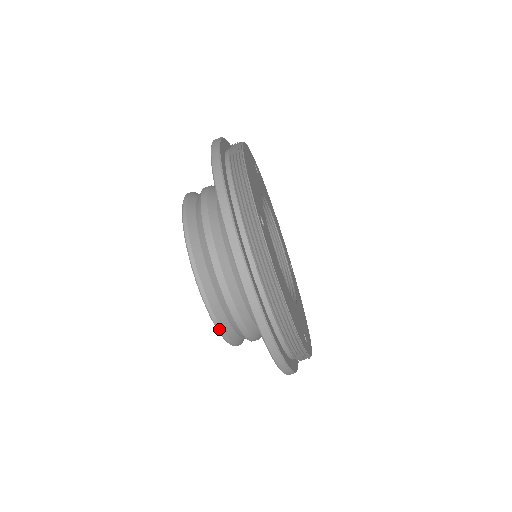
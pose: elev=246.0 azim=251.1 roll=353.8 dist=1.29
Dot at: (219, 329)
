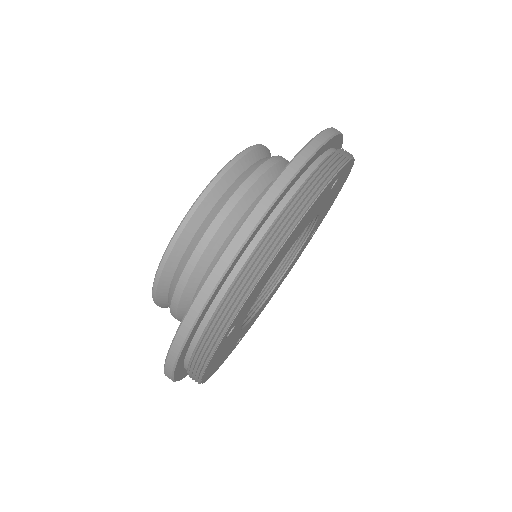
Dot at: (190, 212)
